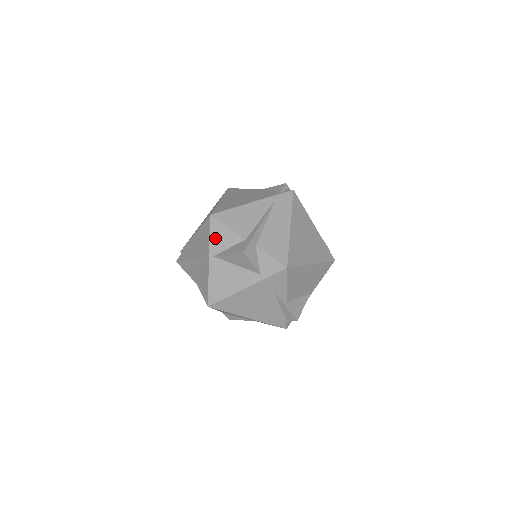
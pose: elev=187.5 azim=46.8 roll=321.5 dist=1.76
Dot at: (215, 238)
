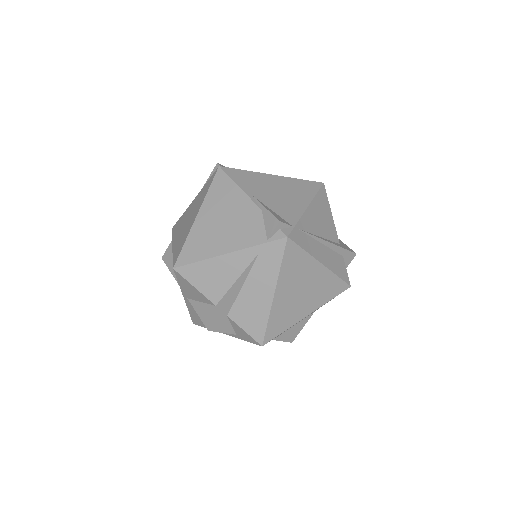
Dot at: (184, 287)
